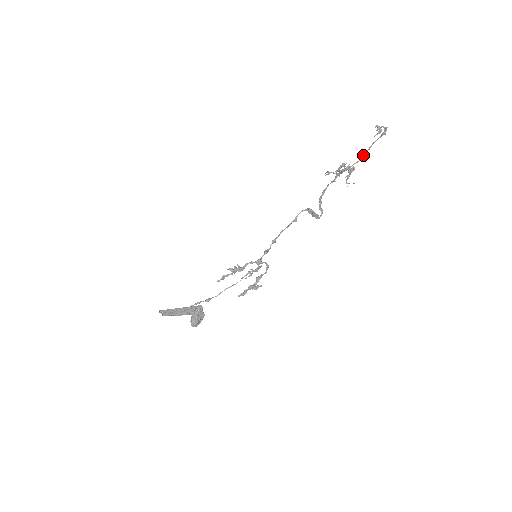
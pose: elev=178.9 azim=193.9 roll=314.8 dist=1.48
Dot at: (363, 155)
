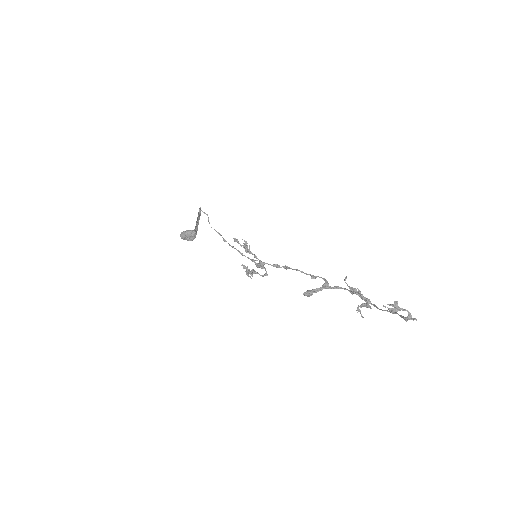
Dot at: occluded
